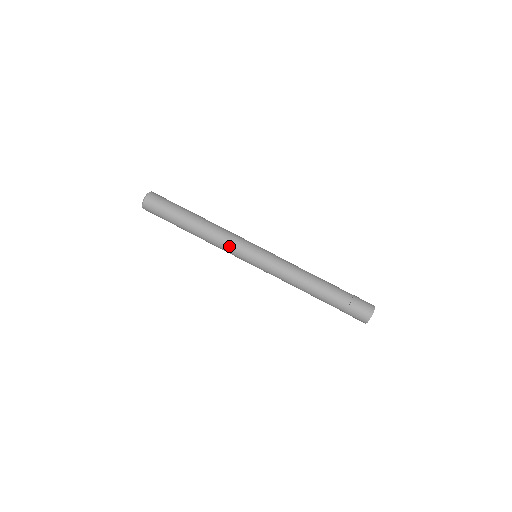
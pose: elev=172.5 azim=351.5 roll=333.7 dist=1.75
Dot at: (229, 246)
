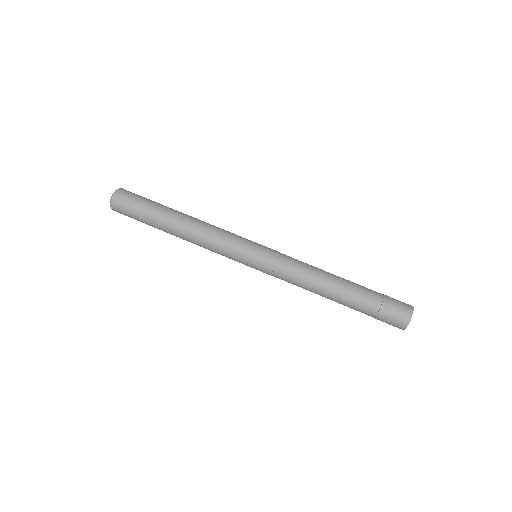
Dot at: (222, 242)
